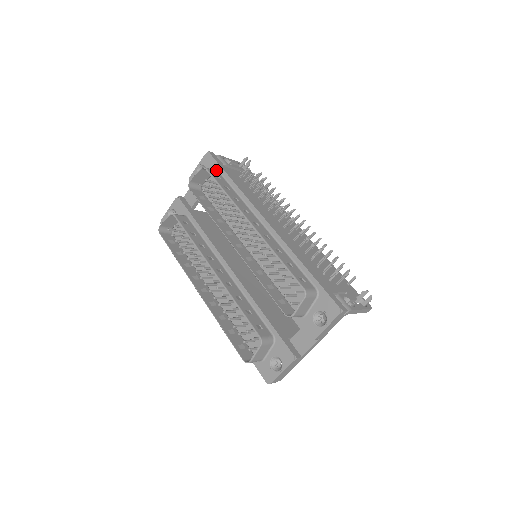
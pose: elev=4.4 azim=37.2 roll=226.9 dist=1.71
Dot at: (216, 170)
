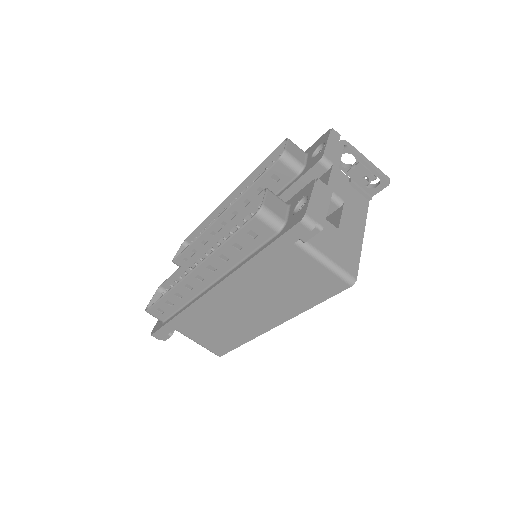
Dot at: occluded
